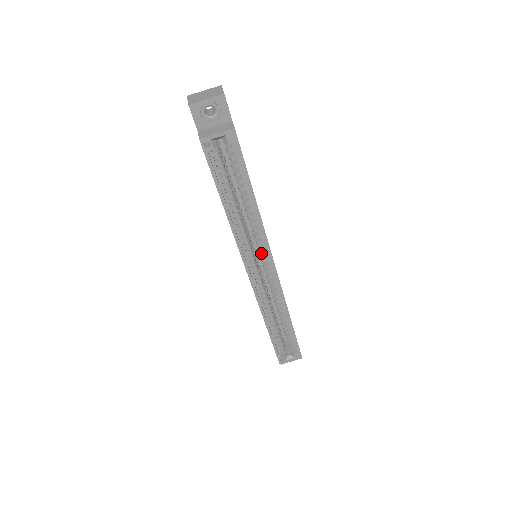
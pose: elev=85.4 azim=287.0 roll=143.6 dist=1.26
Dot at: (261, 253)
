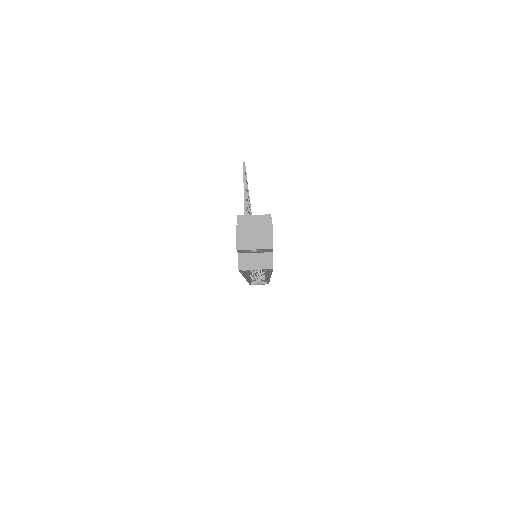
Dot at: occluded
